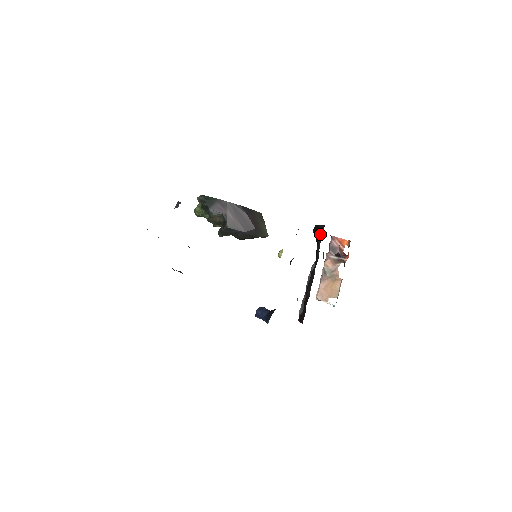
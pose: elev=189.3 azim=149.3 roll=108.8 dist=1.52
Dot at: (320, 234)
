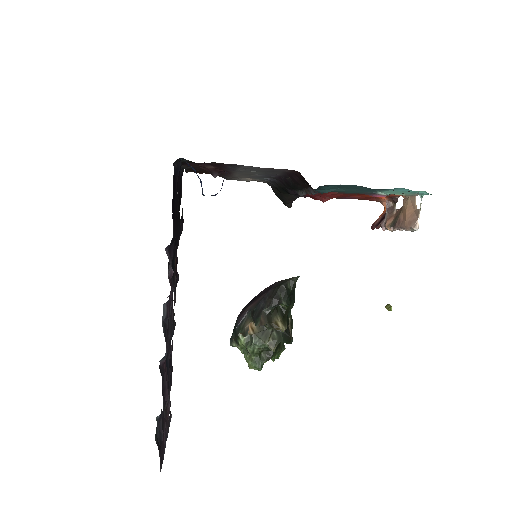
Dot at: (274, 189)
